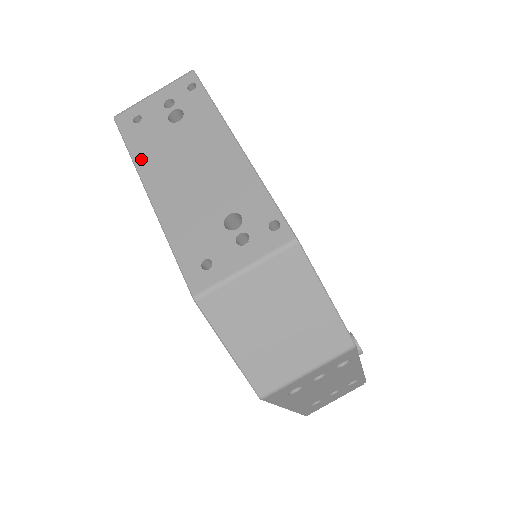
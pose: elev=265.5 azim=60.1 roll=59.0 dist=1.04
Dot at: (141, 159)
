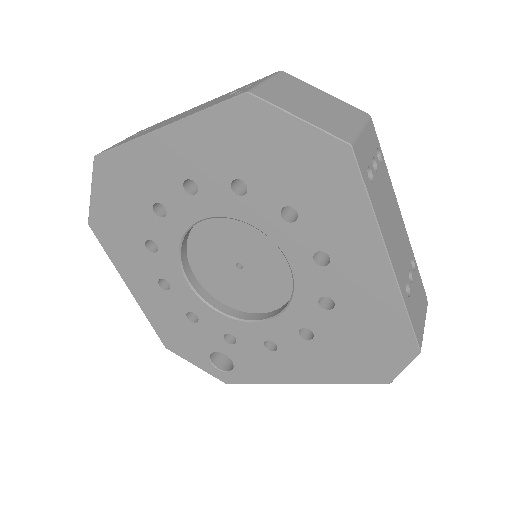
Dot at: (137, 137)
